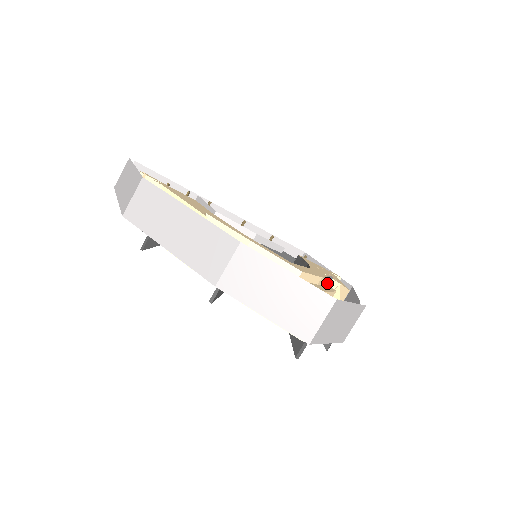
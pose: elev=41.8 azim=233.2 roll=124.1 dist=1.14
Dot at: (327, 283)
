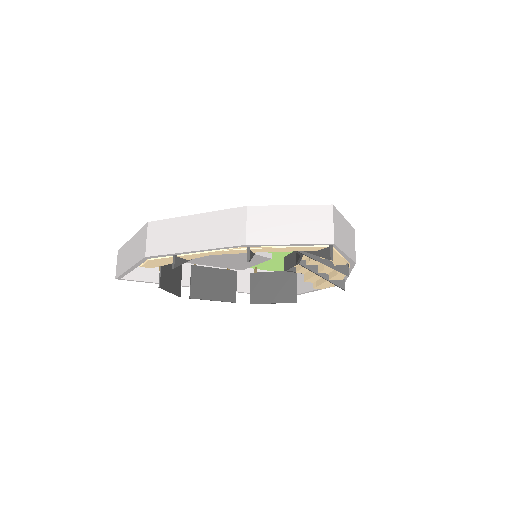
Dot at: occluded
